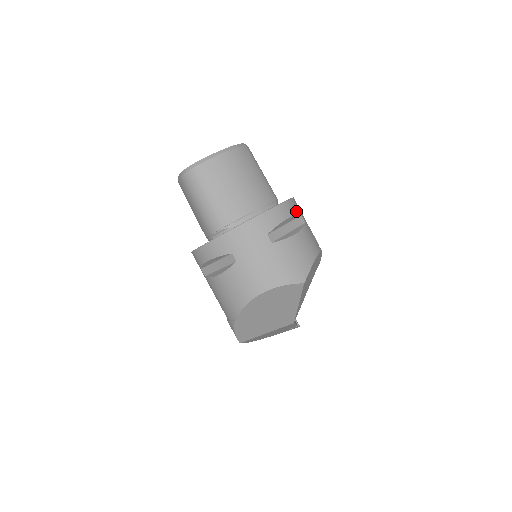
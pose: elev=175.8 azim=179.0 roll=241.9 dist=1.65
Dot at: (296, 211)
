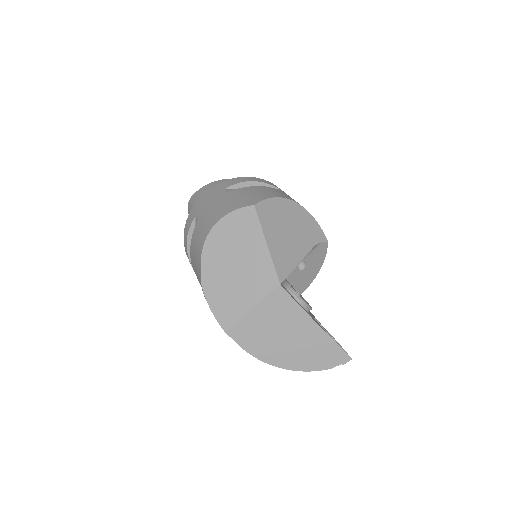
Dot at: (270, 184)
